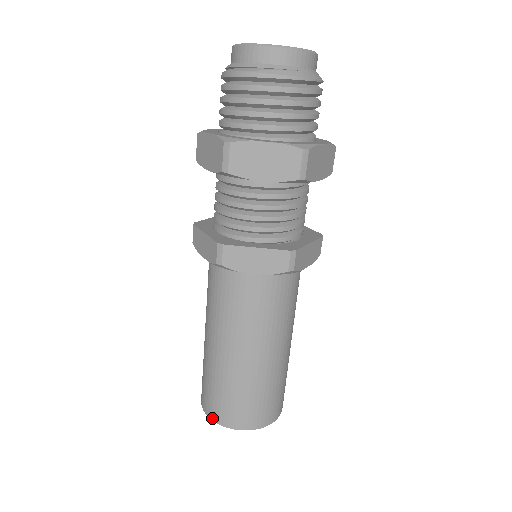
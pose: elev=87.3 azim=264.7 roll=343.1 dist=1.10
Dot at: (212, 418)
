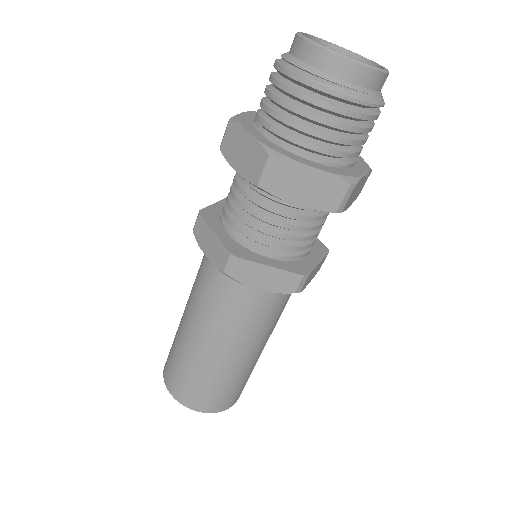
Dot at: (175, 397)
